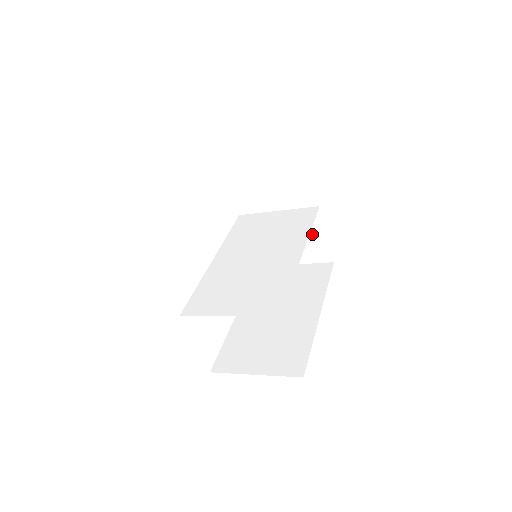
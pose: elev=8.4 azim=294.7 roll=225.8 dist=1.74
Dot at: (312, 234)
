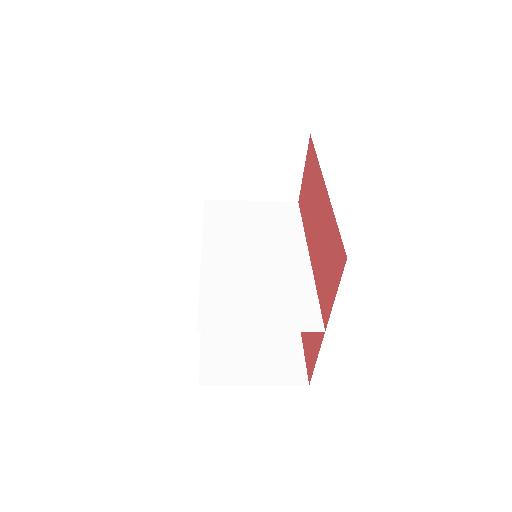
Dot at: occluded
